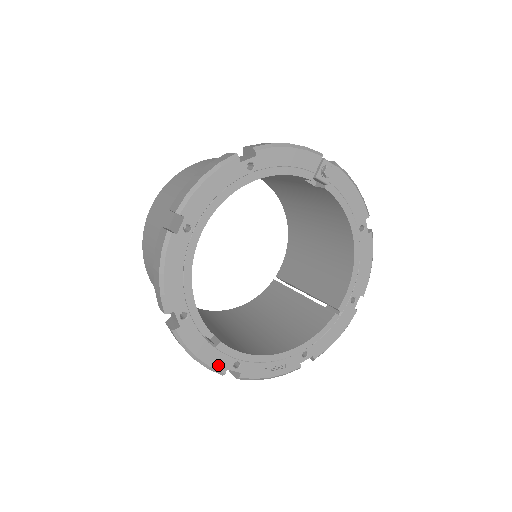
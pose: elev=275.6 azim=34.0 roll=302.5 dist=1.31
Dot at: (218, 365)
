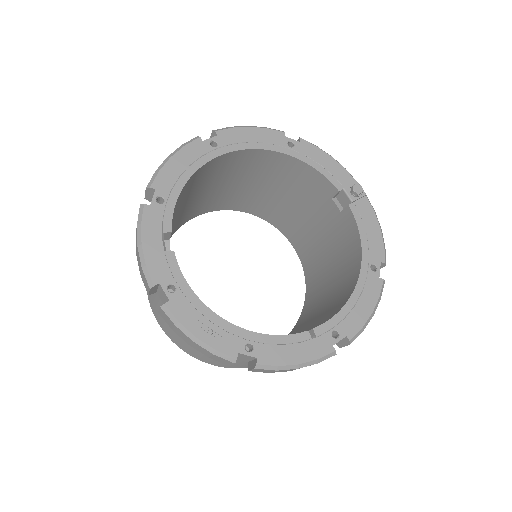
Dot at: (154, 271)
